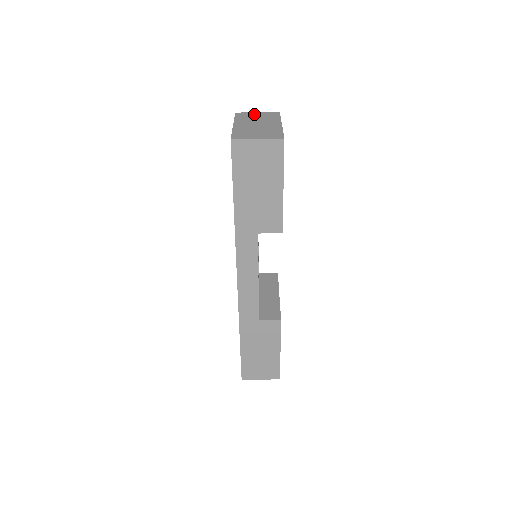
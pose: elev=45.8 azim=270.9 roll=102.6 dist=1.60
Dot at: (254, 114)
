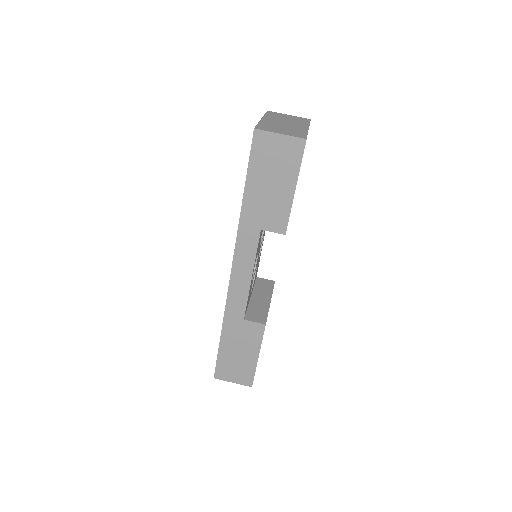
Dot at: (285, 115)
